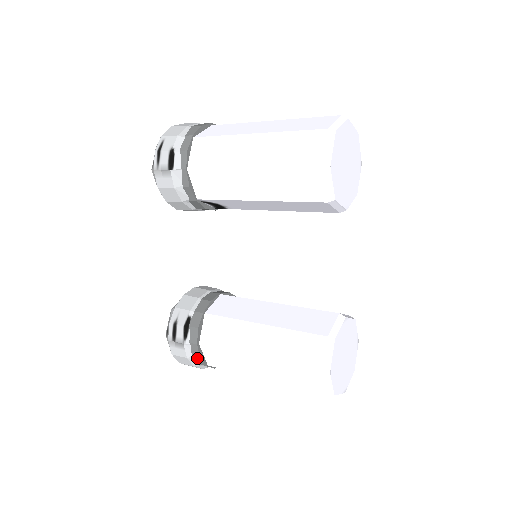
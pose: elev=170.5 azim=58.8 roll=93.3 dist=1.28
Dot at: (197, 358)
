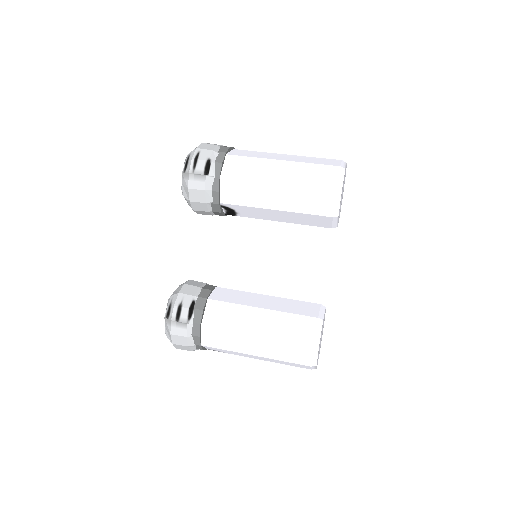
Dot at: (196, 337)
